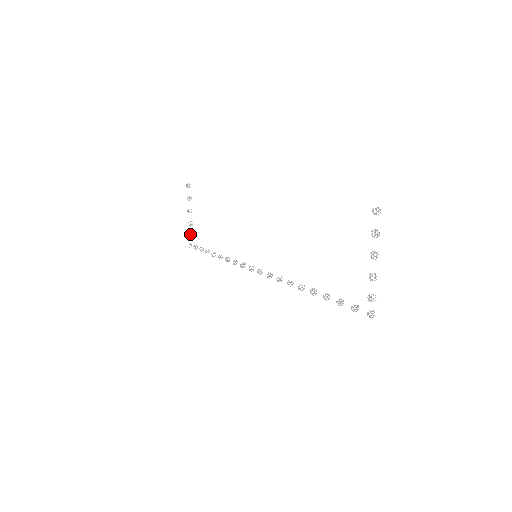
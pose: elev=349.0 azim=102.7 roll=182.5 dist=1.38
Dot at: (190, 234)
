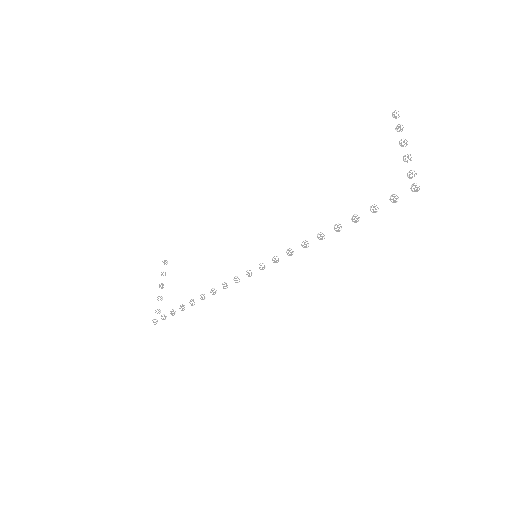
Dot at: occluded
